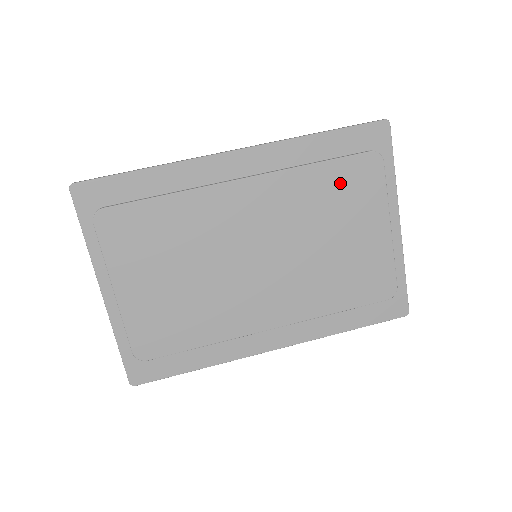
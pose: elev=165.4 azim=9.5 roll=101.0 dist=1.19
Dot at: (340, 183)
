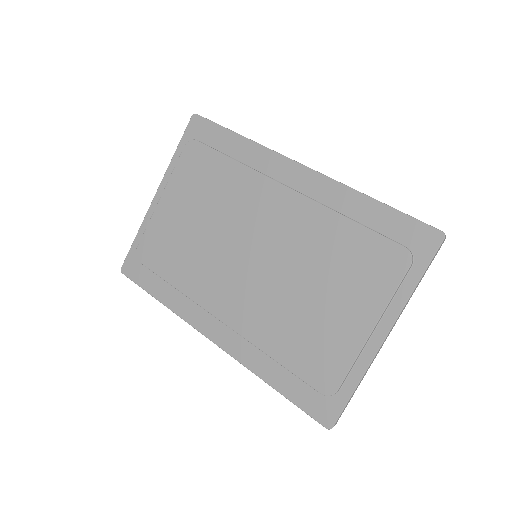
Dot at: (358, 252)
